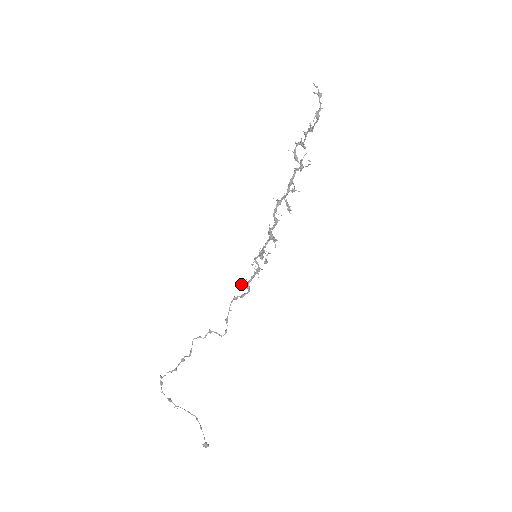
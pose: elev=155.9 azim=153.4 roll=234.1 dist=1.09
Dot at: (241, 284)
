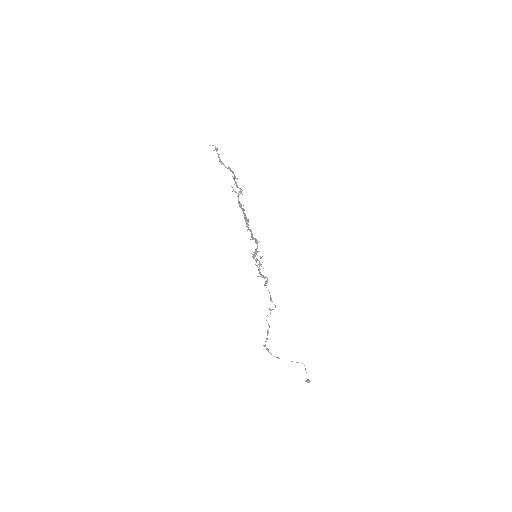
Dot at: occluded
